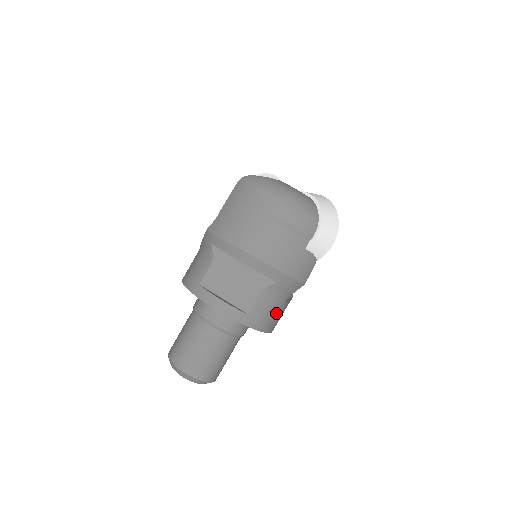
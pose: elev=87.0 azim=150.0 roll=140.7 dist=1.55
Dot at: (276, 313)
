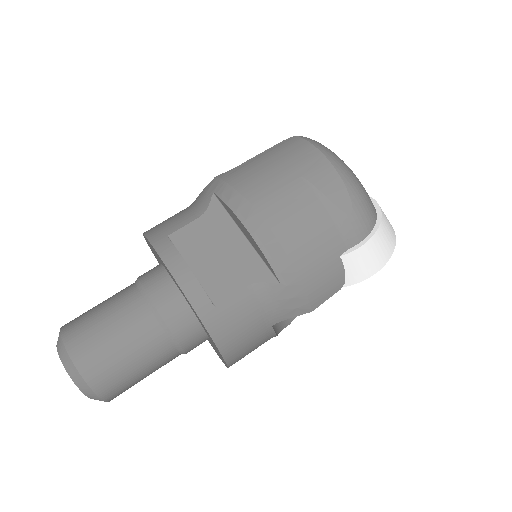
Dot at: (251, 335)
